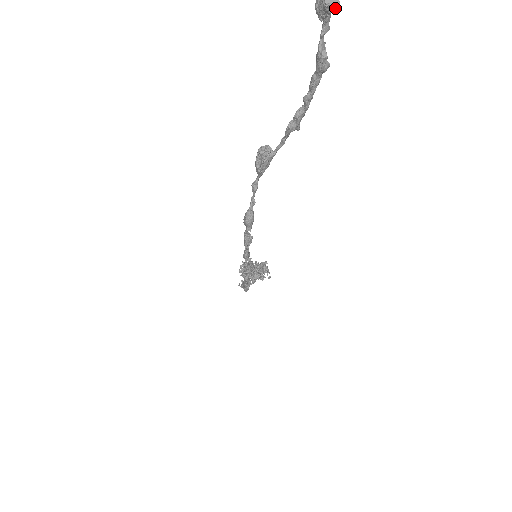
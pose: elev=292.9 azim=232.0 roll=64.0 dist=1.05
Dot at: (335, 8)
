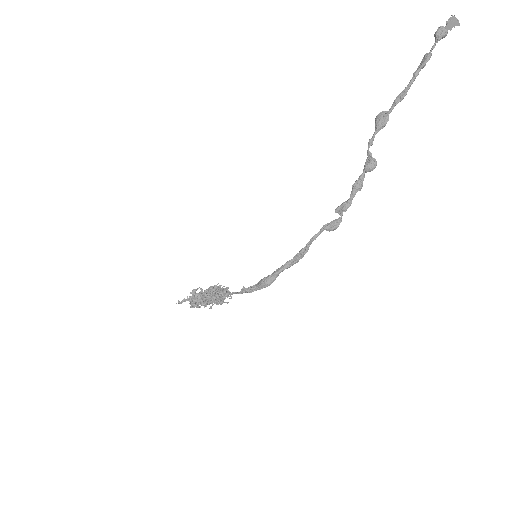
Dot at: (445, 36)
